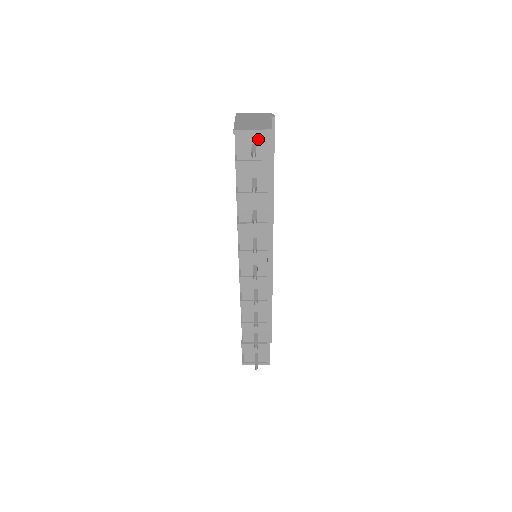
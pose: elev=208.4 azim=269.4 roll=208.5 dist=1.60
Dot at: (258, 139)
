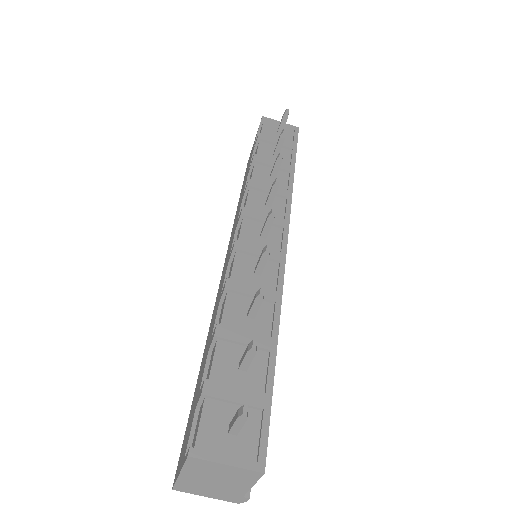
Dot at: occluded
